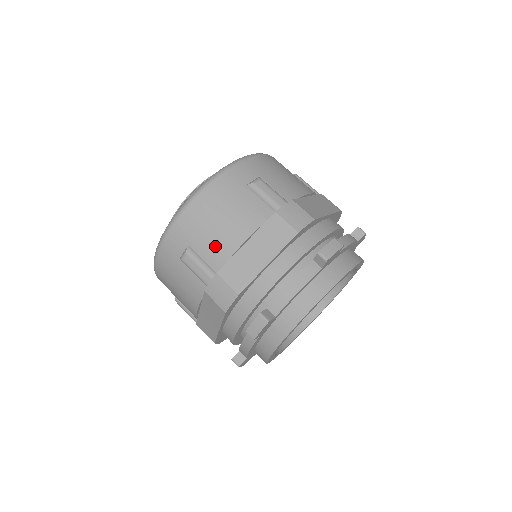
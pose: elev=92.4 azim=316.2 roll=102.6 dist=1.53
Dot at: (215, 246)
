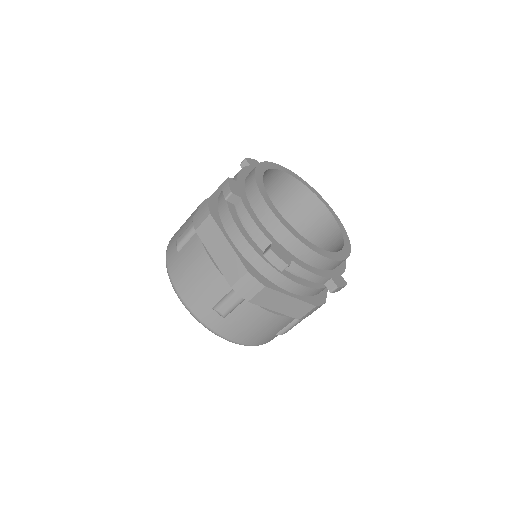
Dot at: (189, 220)
